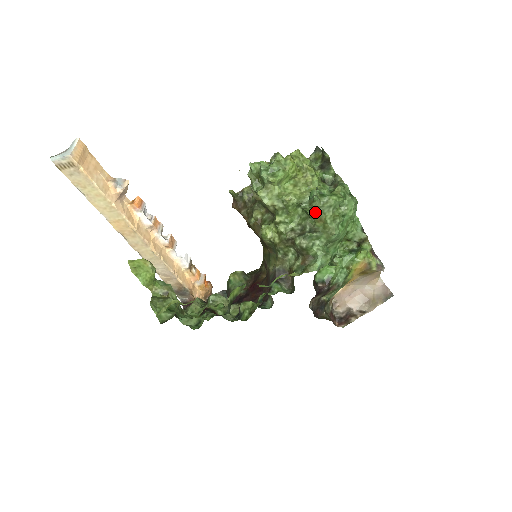
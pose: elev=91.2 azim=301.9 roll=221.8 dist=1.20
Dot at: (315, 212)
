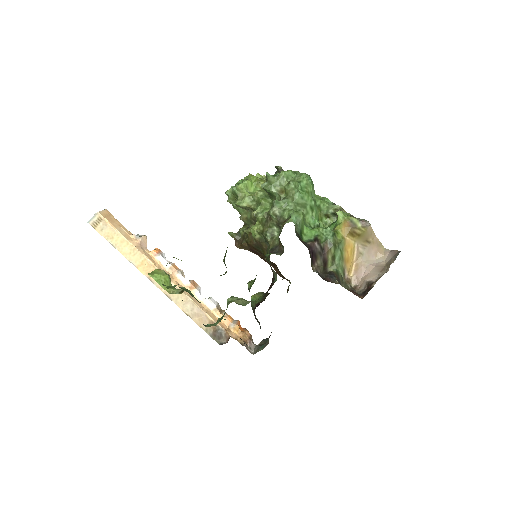
Dot at: (275, 187)
